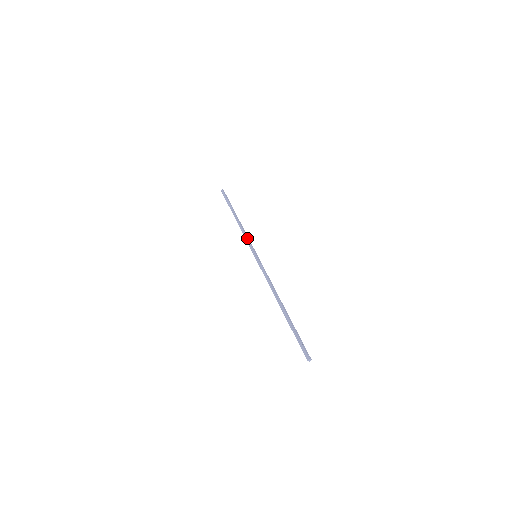
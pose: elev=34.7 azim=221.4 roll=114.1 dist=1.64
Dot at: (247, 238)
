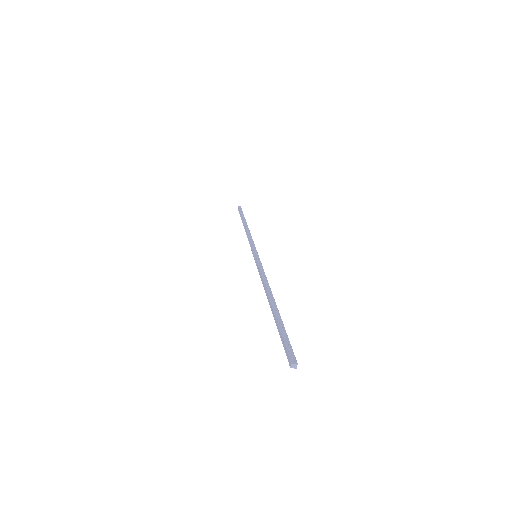
Dot at: (249, 241)
